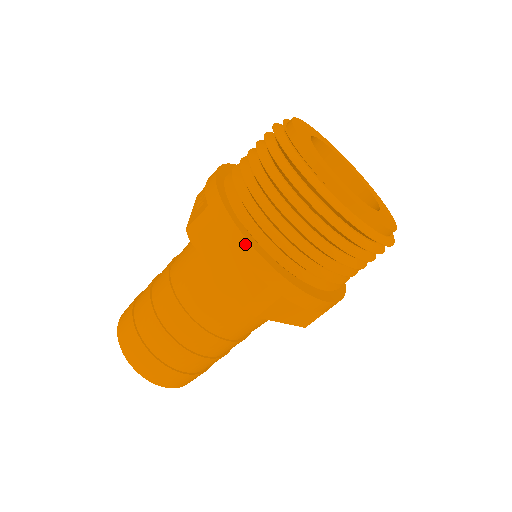
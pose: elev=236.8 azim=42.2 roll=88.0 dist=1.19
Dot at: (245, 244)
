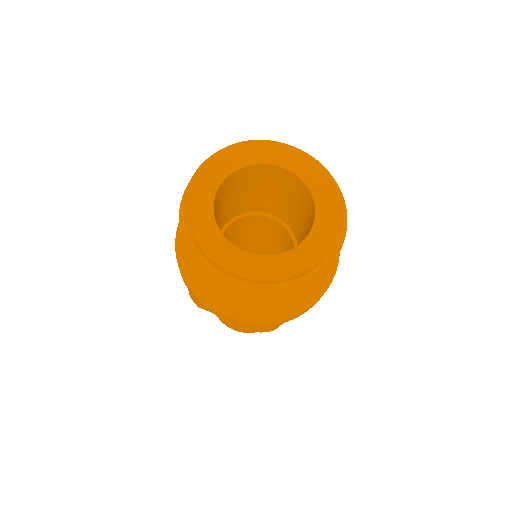
Dot at: (226, 318)
